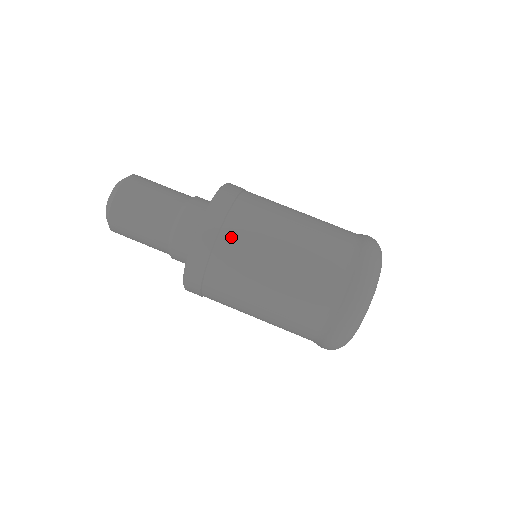
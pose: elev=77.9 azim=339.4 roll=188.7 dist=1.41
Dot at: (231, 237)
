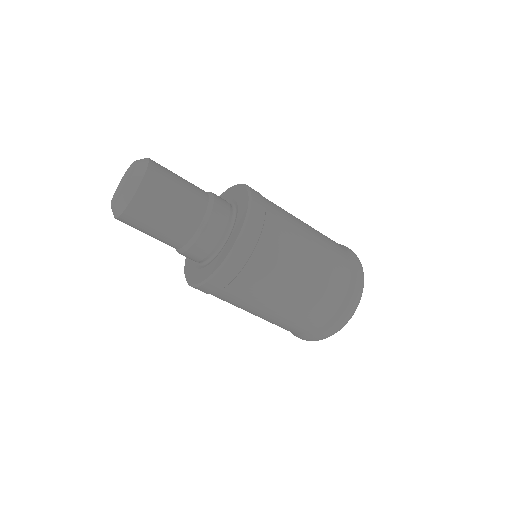
Dot at: (275, 218)
